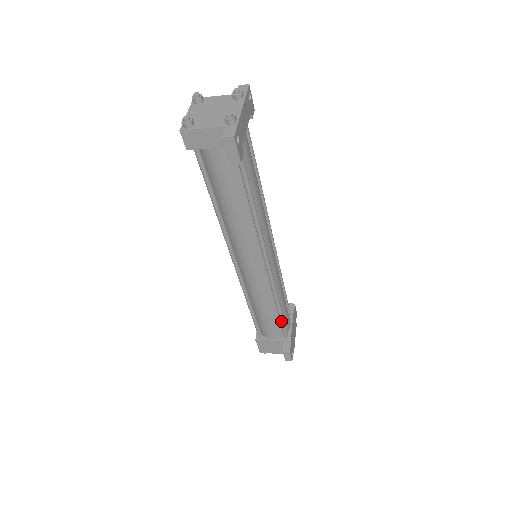
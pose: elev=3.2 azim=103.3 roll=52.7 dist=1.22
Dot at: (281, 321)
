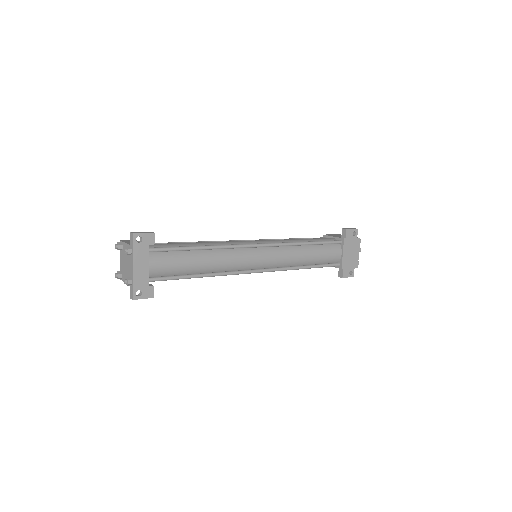
Dot at: (318, 267)
